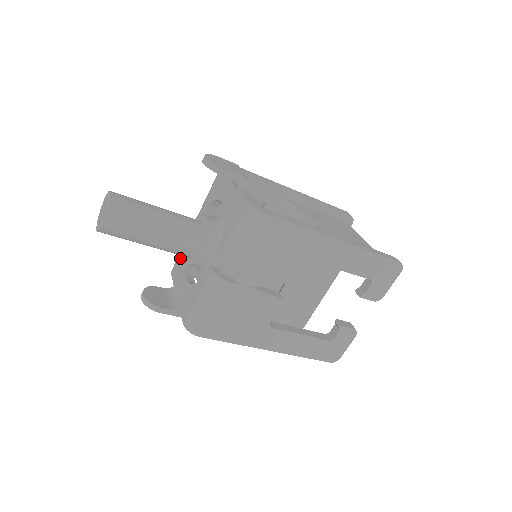
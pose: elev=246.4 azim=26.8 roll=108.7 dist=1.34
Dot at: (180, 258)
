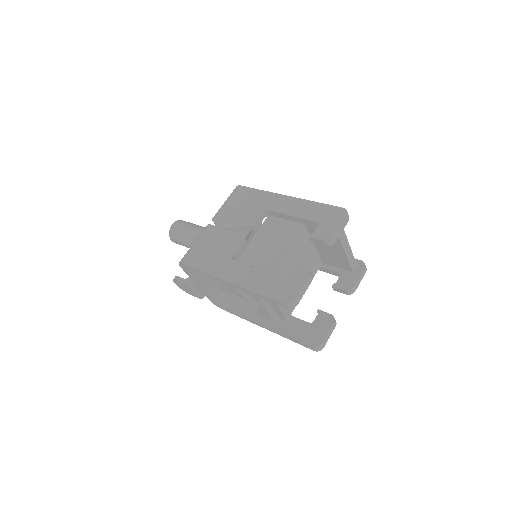
Dot at: occluded
